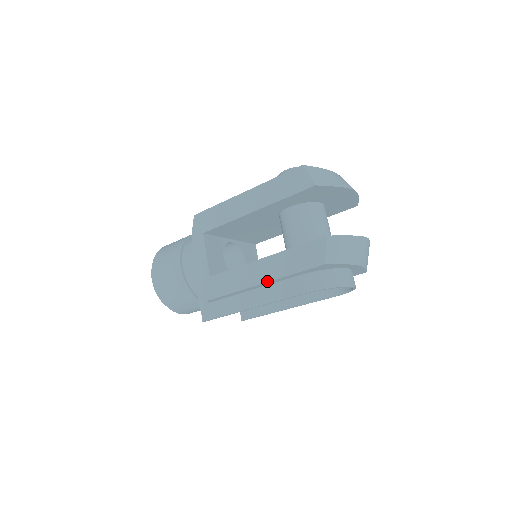
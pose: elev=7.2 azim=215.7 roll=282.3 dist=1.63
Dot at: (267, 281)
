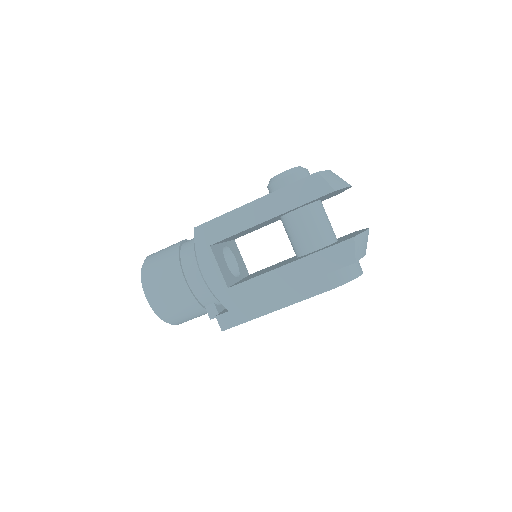
Dot at: (297, 284)
